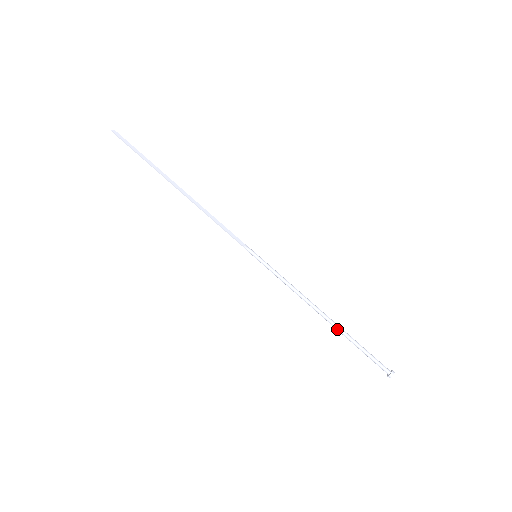
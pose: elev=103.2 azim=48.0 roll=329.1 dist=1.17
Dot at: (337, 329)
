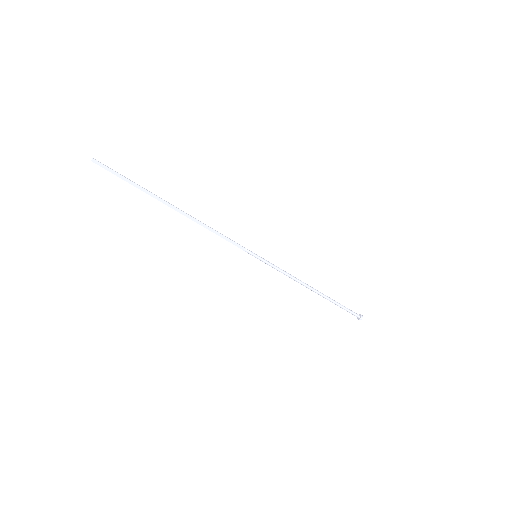
Dot at: occluded
